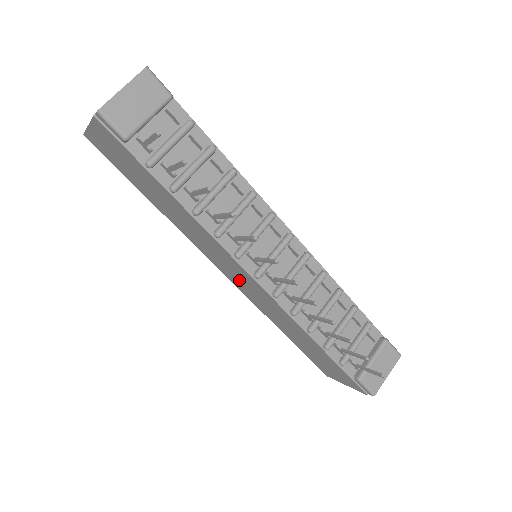
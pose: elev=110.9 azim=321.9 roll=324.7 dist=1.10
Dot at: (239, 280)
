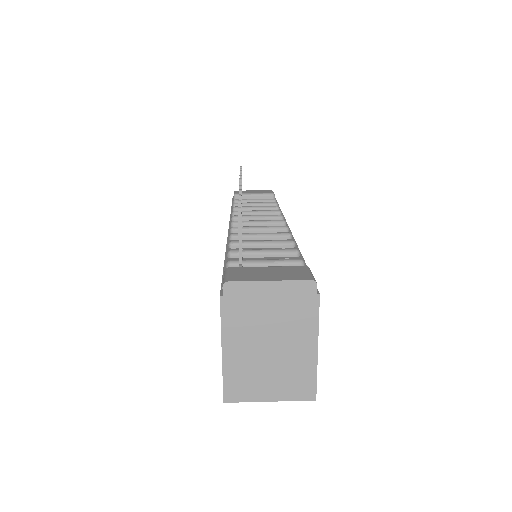
Dot at: occluded
